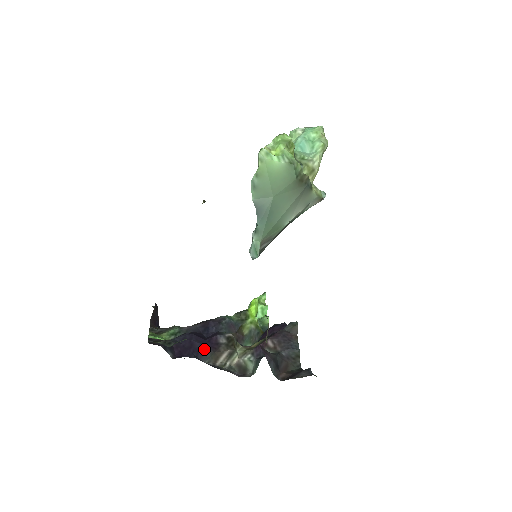
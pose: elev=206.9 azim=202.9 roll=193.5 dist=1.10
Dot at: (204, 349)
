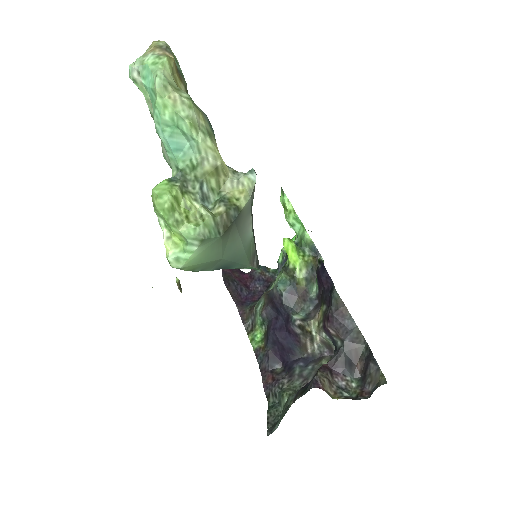
Dot at: (292, 346)
